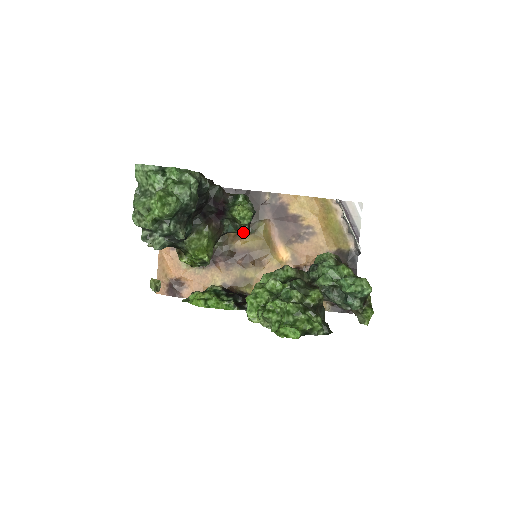
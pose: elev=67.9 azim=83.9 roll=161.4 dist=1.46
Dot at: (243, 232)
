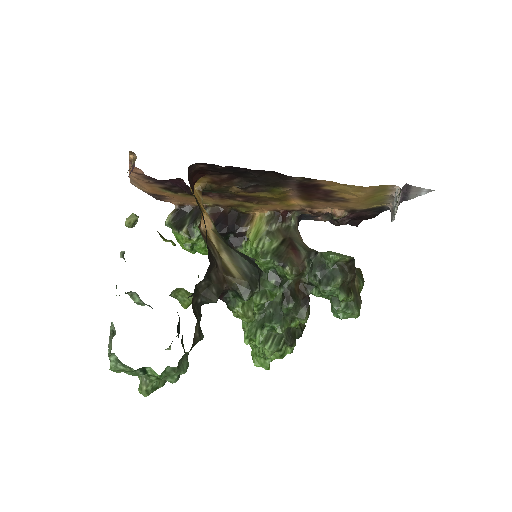
Dot at: occluded
